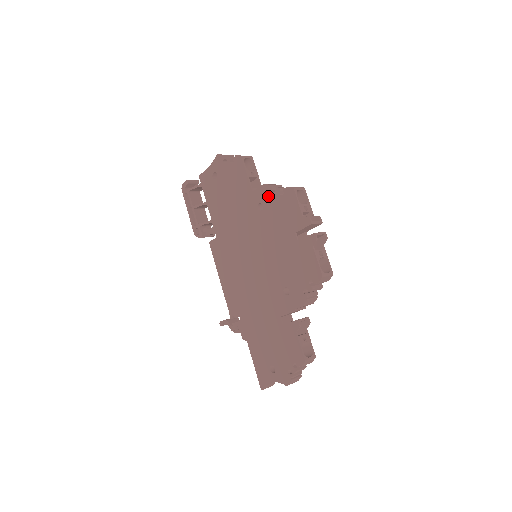
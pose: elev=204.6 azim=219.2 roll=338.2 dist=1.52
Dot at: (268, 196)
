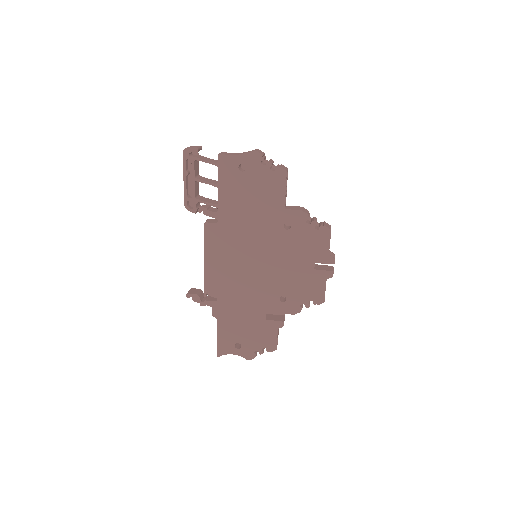
Dot at: (301, 222)
